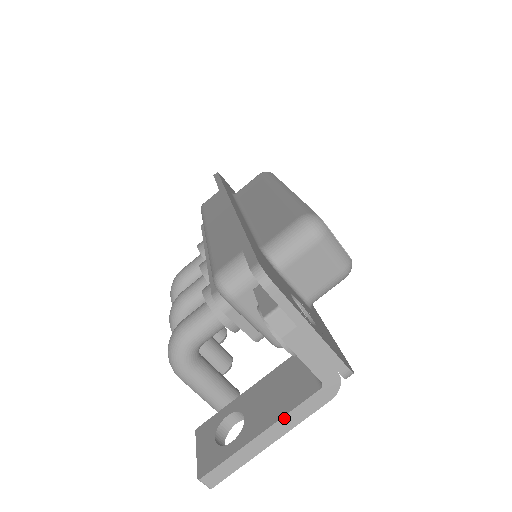
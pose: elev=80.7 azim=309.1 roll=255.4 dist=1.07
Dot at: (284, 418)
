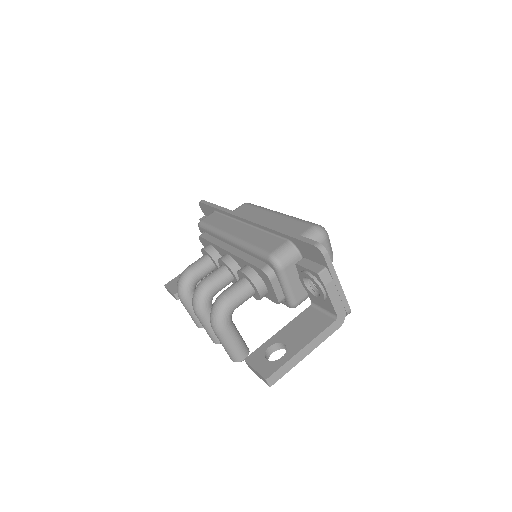
Dot at: (316, 338)
